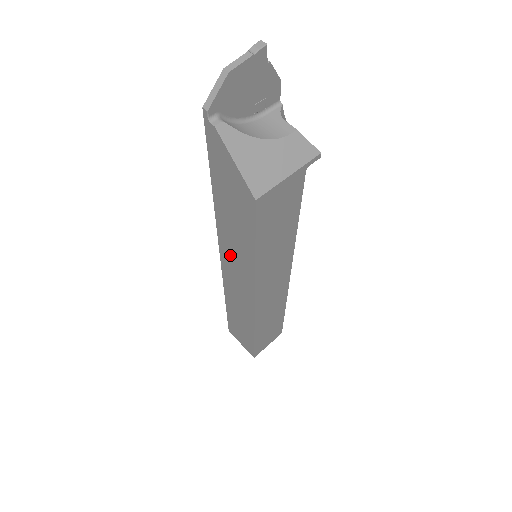
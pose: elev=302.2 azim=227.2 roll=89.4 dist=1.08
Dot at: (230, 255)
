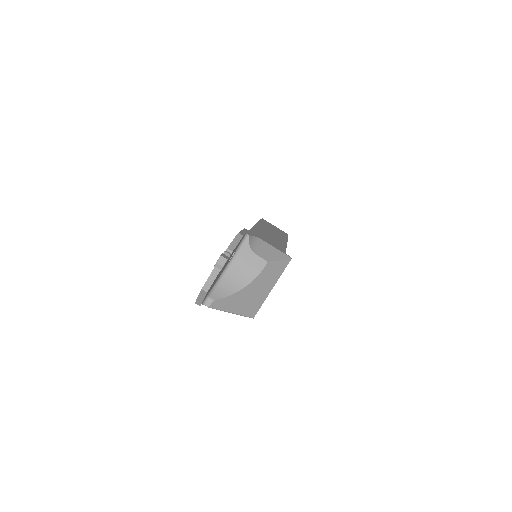
Dot at: occluded
